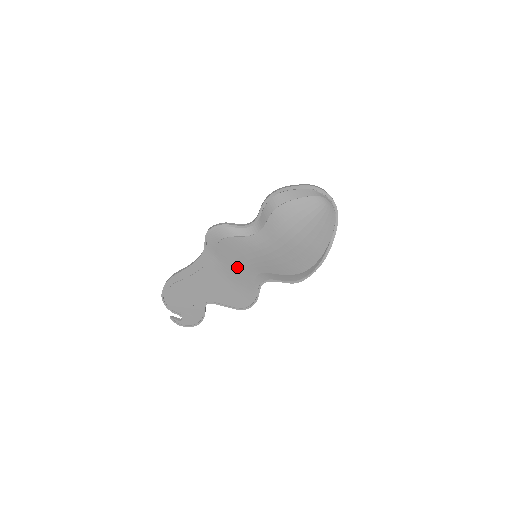
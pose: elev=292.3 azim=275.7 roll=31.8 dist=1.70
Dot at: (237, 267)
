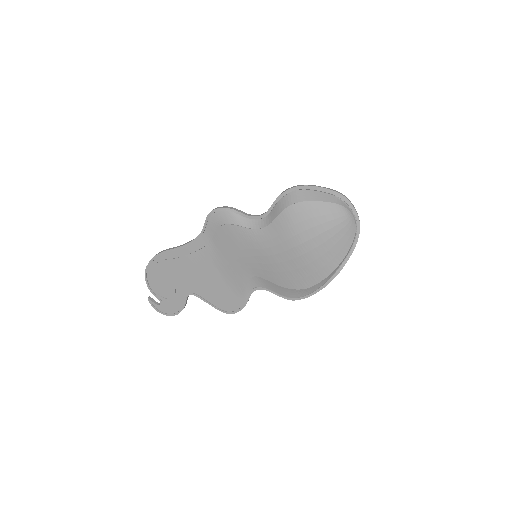
Dot at: (232, 262)
